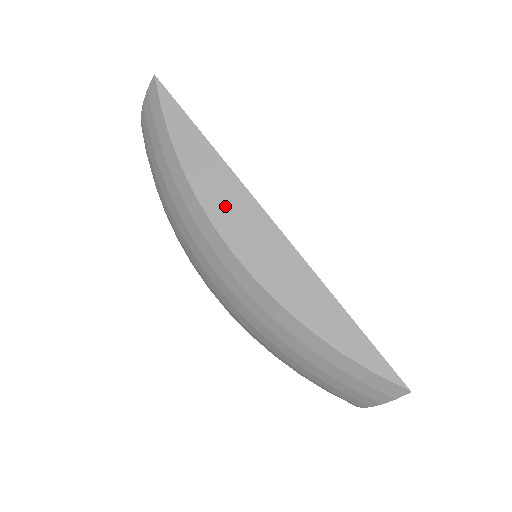
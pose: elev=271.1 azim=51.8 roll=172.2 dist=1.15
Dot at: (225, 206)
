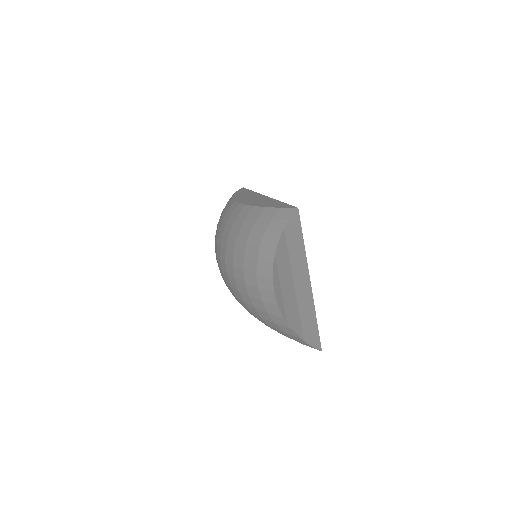
Dot at: (244, 196)
